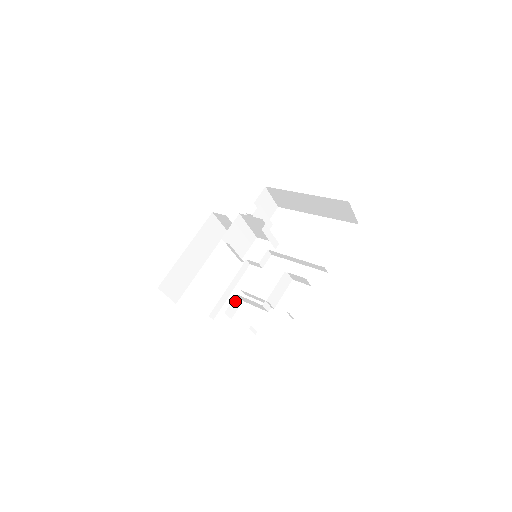
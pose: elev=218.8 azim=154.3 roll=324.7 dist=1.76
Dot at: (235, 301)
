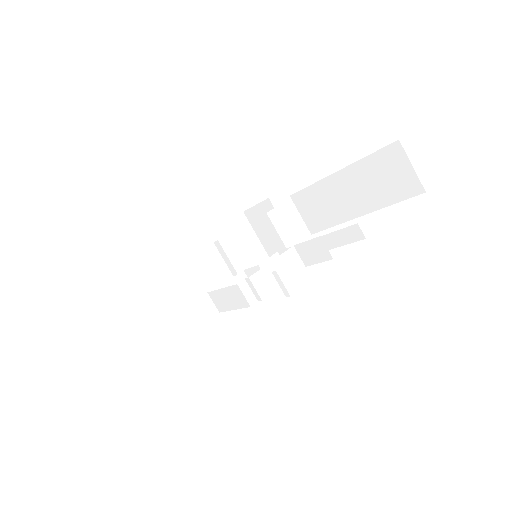
Dot at: (202, 304)
